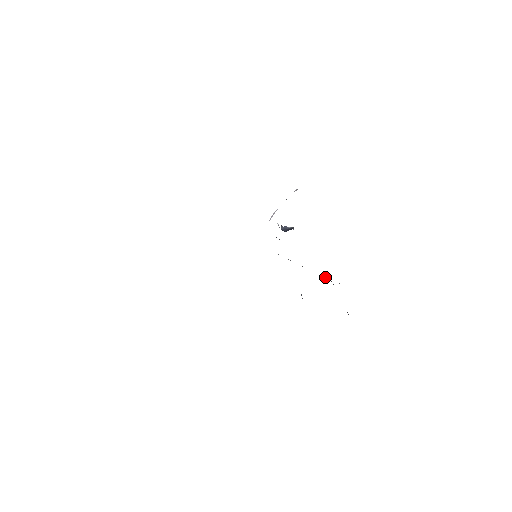
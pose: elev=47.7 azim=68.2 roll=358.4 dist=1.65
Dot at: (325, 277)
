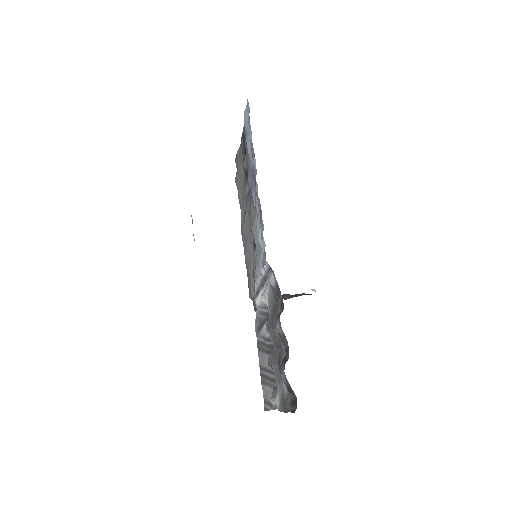
Dot at: occluded
